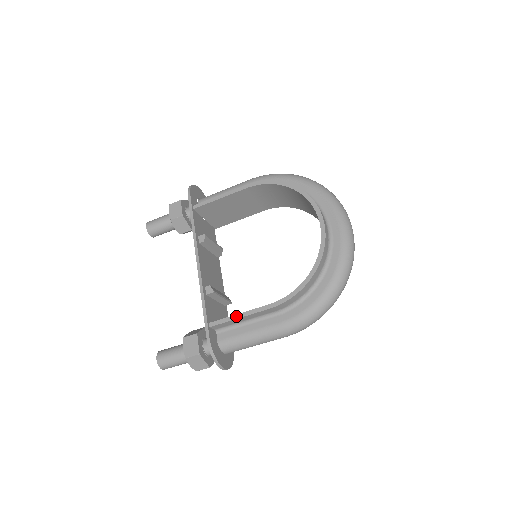
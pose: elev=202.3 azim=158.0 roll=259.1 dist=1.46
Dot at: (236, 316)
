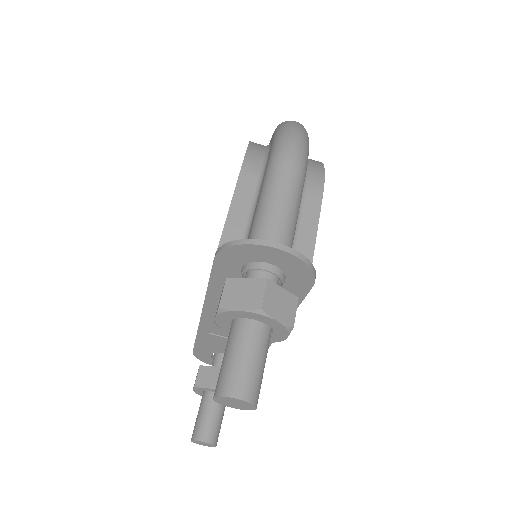
Dot at: (225, 221)
